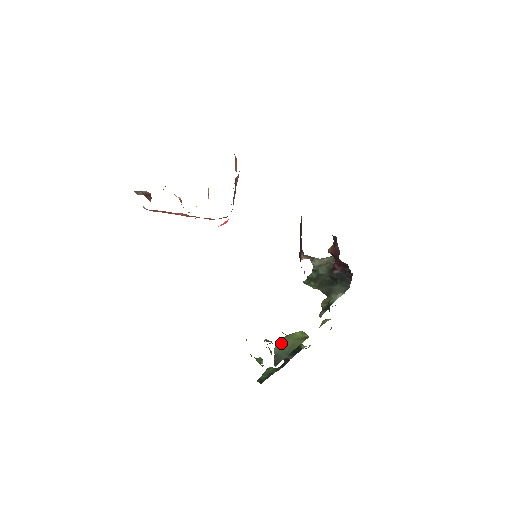
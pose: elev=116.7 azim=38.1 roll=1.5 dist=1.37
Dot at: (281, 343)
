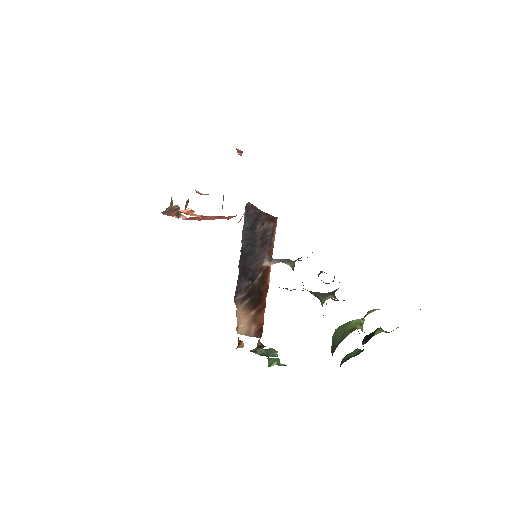
Dot at: (336, 332)
